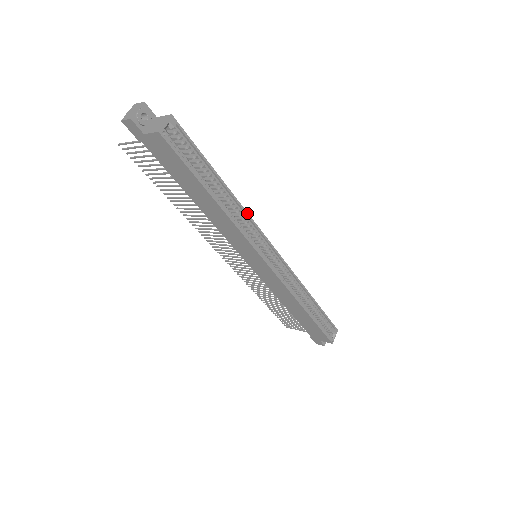
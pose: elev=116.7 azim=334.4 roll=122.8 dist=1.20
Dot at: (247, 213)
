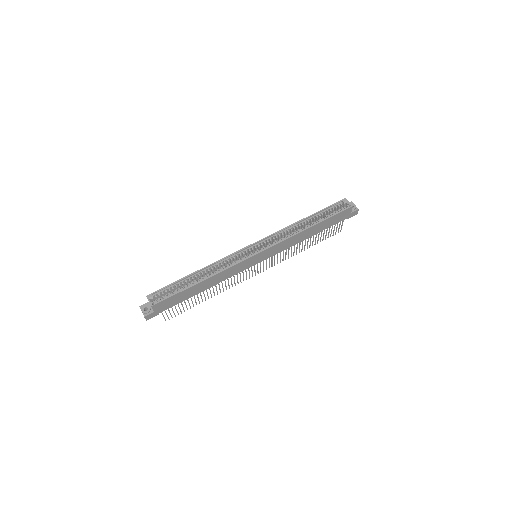
Dot at: (219, 261)
